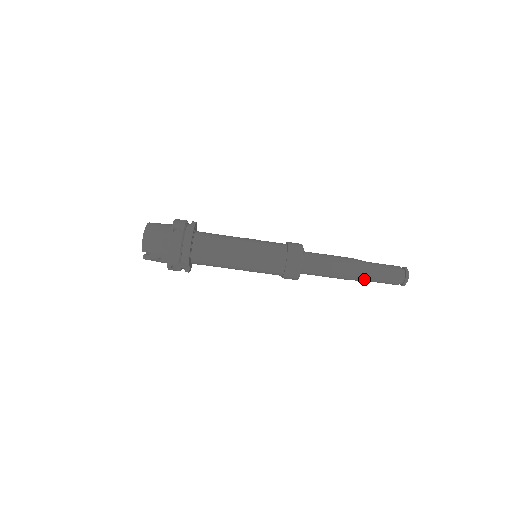
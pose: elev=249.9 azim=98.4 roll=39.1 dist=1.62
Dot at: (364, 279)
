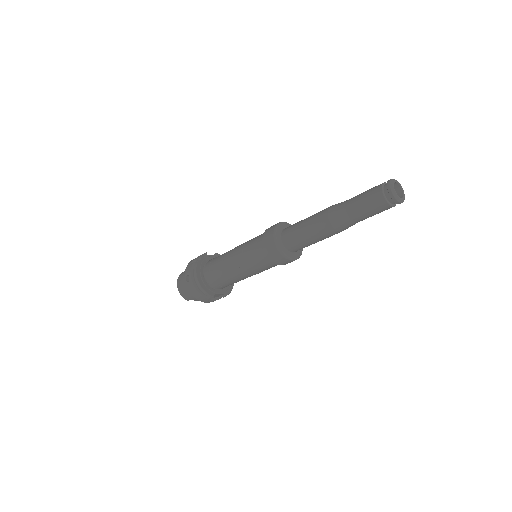
Dot at: (352, 224)
